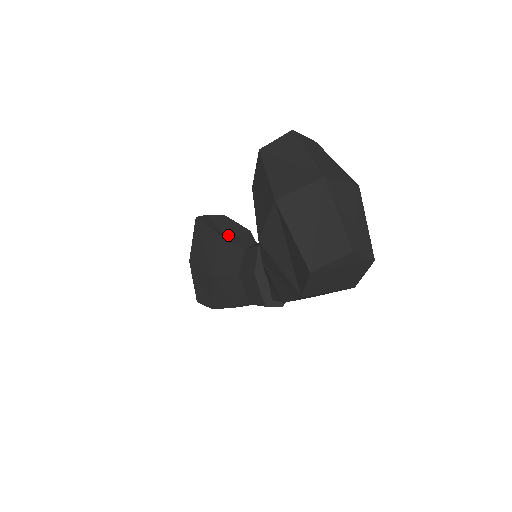
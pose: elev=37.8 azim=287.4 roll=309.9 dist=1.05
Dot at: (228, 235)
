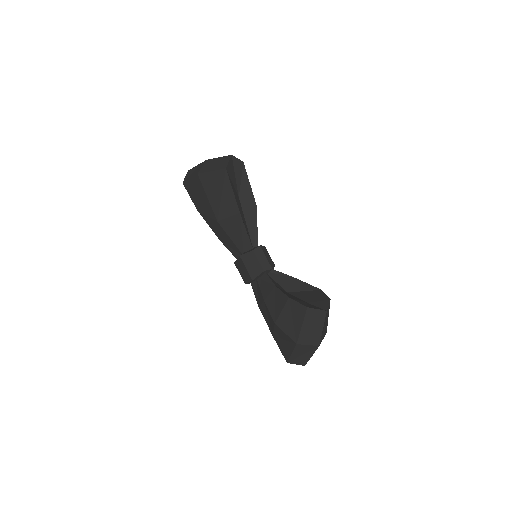
Dot at: (240, 195)
